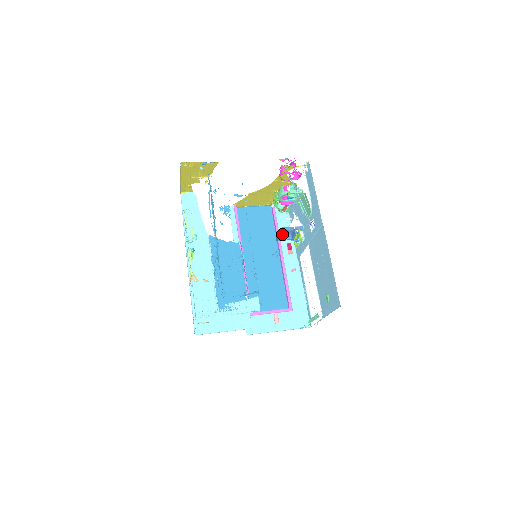
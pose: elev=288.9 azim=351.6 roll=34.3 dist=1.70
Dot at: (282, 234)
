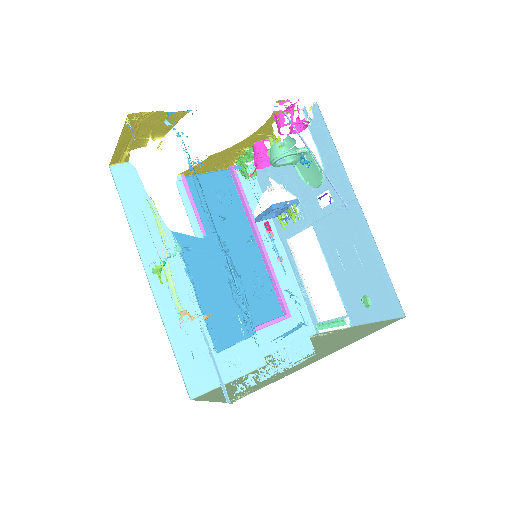
Dot at: occluded
